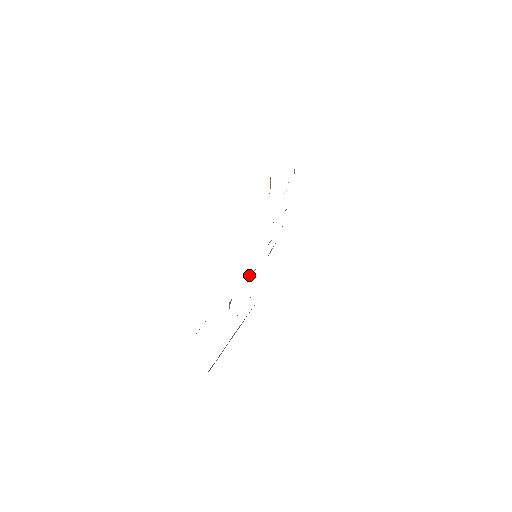
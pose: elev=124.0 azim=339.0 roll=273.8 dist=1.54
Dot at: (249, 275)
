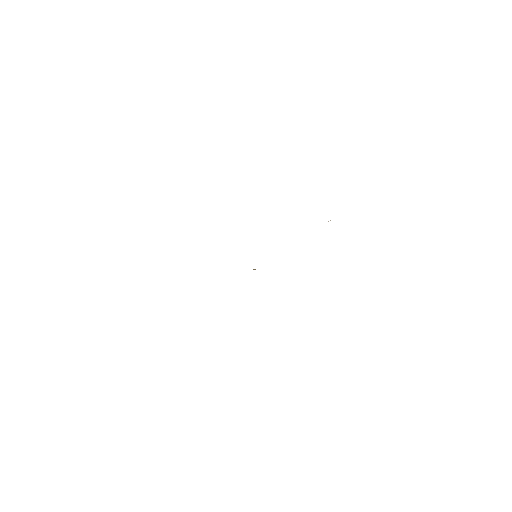
Dot at: (253, 269)
